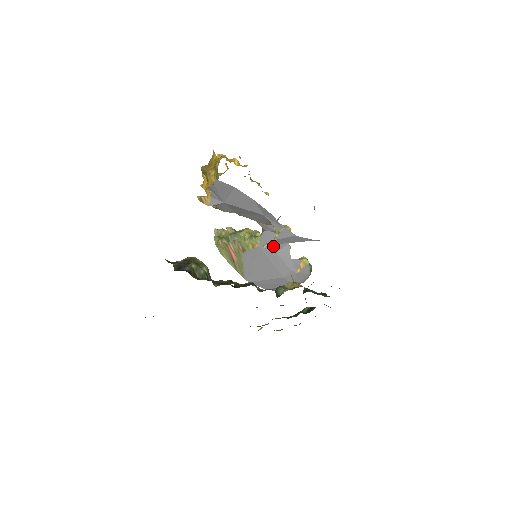
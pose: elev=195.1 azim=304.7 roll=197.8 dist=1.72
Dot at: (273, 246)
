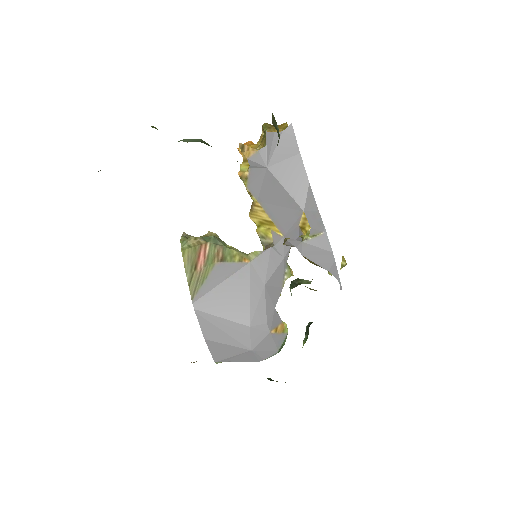
Dot at: (267, 274)
